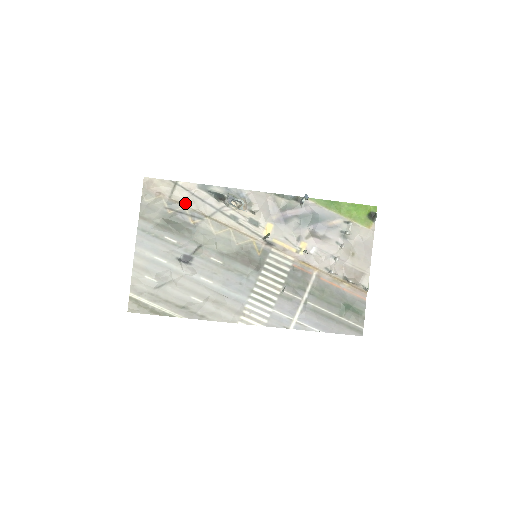
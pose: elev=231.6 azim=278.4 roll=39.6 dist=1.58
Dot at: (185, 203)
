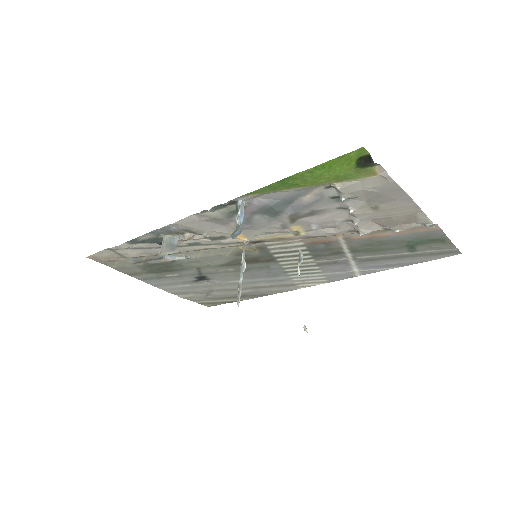
Dot at: (141, 256)
